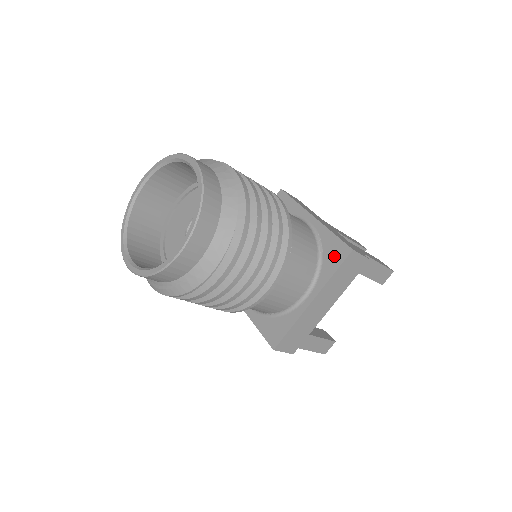
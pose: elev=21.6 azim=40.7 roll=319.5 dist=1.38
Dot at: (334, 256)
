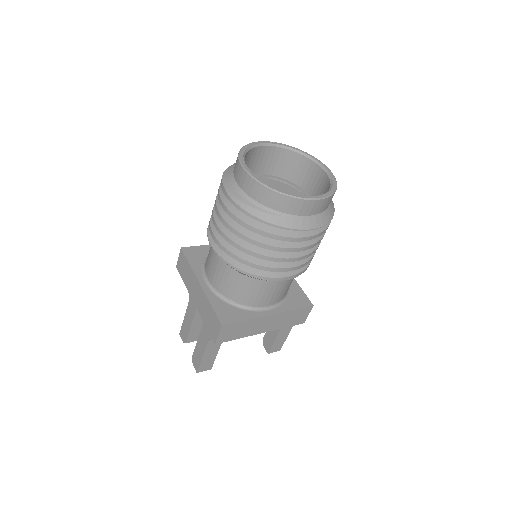
Dot at: (298, 300)
